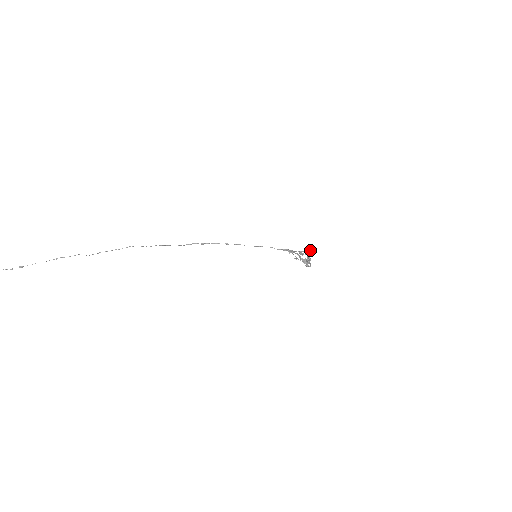
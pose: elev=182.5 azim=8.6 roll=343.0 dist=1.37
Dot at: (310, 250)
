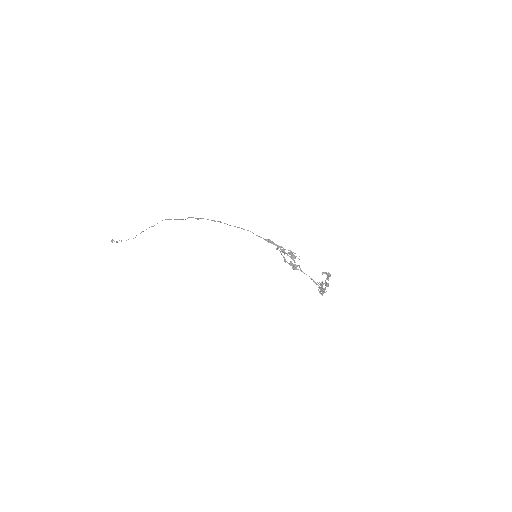
Dot at: occluded
